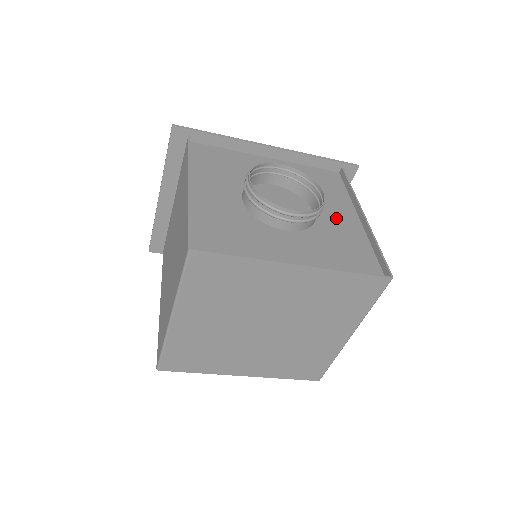
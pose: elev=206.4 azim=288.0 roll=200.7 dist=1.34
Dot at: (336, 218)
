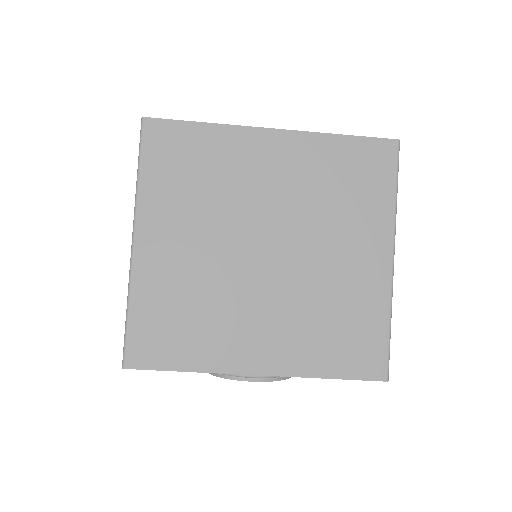
Dot at: occluded
